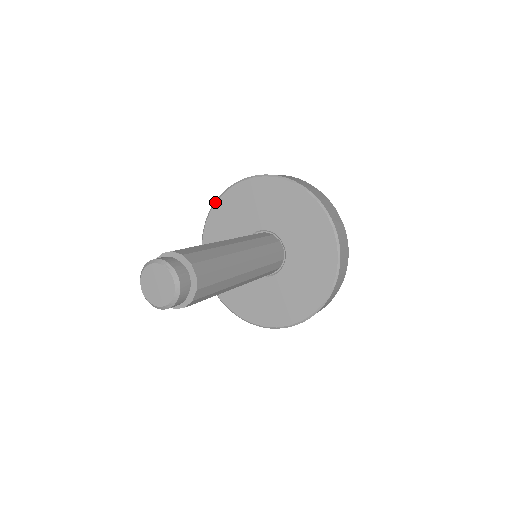
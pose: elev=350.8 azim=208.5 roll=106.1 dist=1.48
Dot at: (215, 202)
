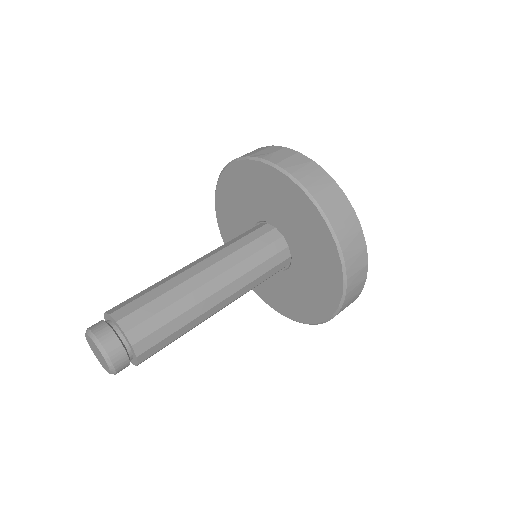
Dot at: (254, 158)
